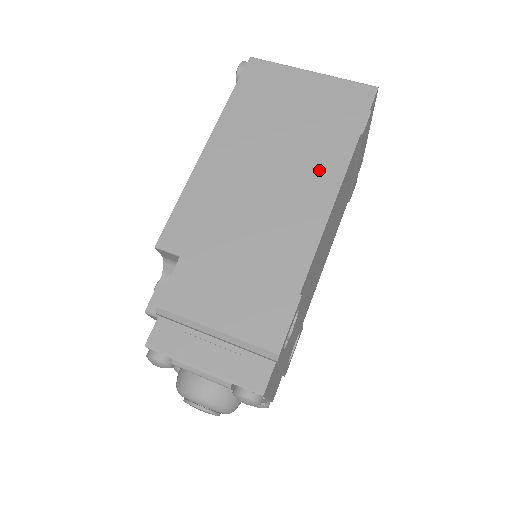
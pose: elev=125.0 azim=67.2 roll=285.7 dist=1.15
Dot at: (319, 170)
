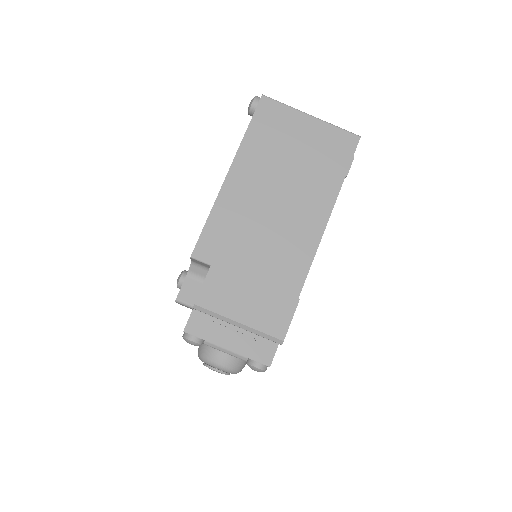
Dot at: (314, 203)
